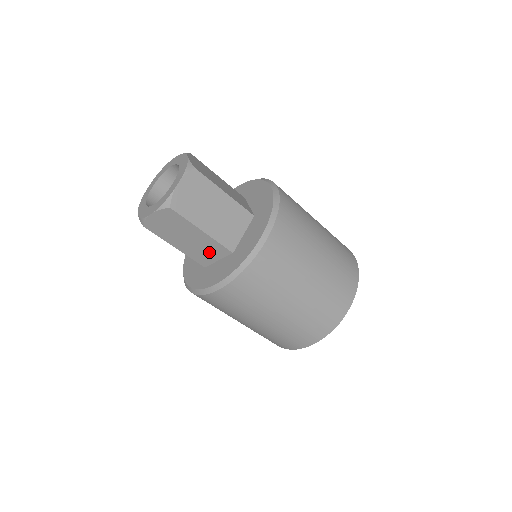
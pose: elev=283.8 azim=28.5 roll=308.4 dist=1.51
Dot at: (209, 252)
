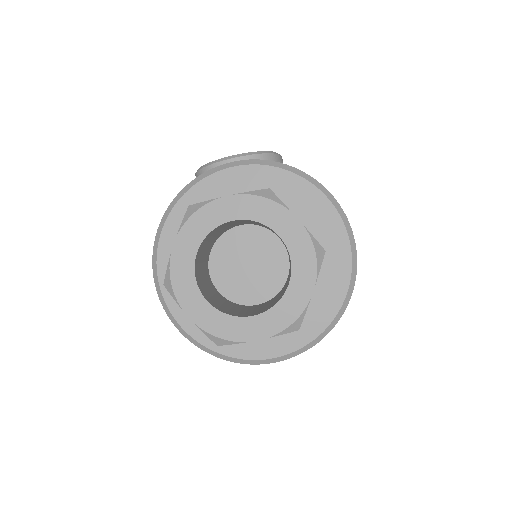
Dot at: occluded
